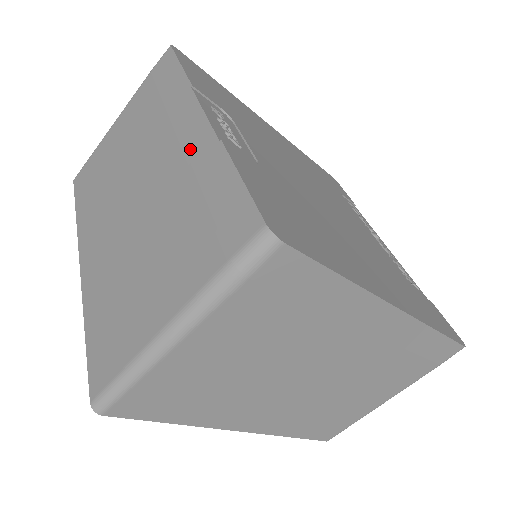
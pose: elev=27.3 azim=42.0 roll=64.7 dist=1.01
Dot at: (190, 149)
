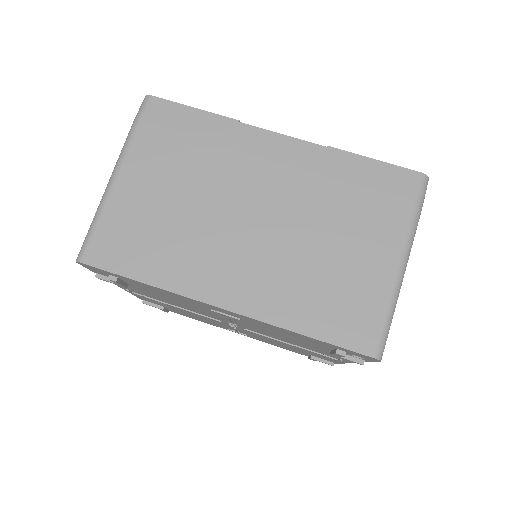
Dot at: (297, 161)
